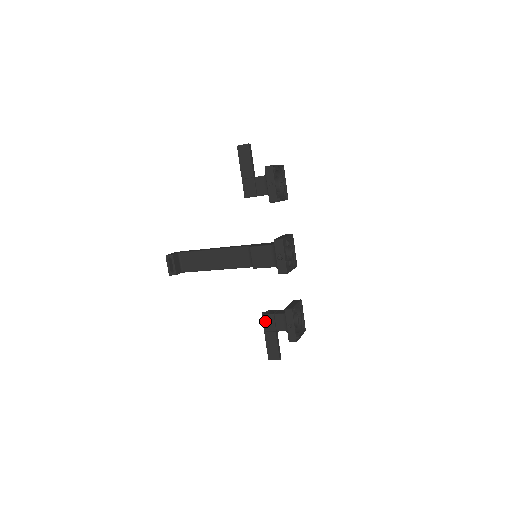
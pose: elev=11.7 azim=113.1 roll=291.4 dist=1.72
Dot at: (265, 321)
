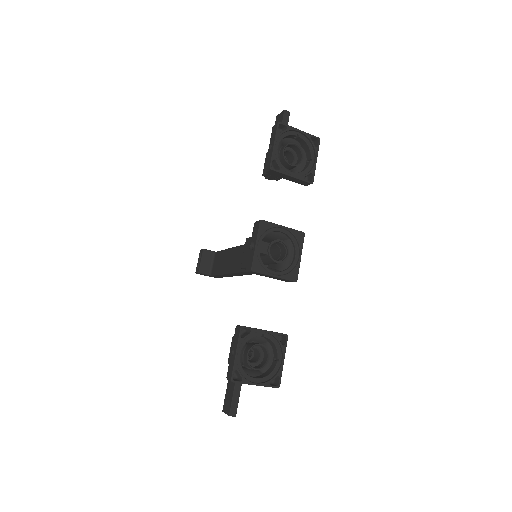
Dot at: (231, 347)
